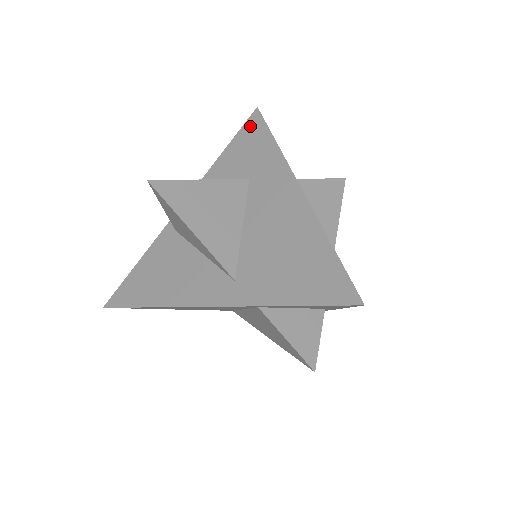
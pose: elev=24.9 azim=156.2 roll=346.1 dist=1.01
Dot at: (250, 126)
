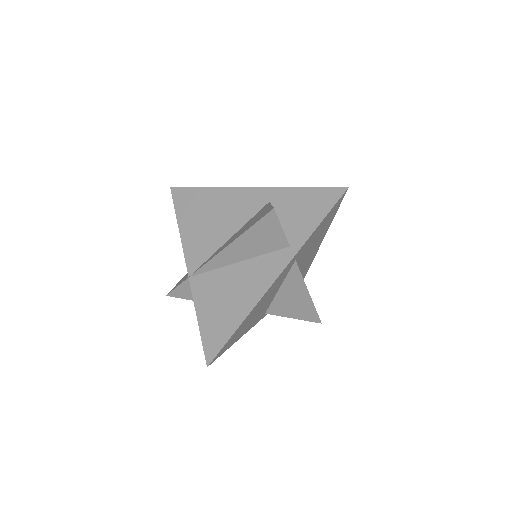
Dot at: occluded
